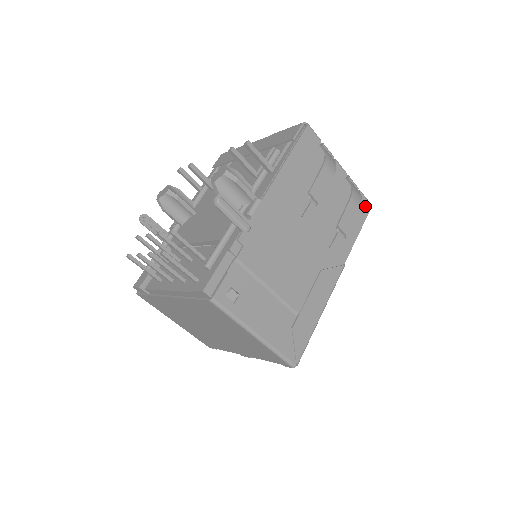
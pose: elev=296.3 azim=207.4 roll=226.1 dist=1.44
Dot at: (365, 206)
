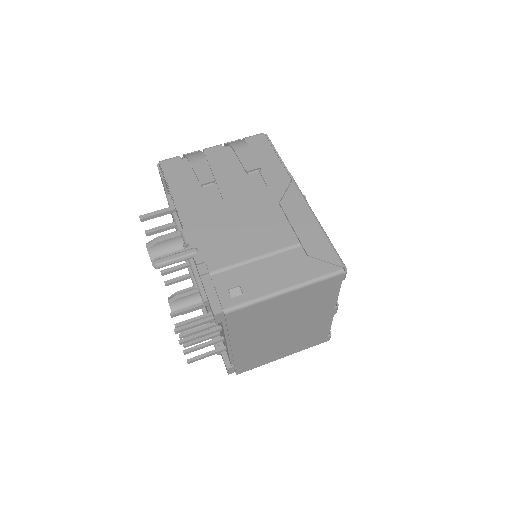
Dot at: (259, 139)
